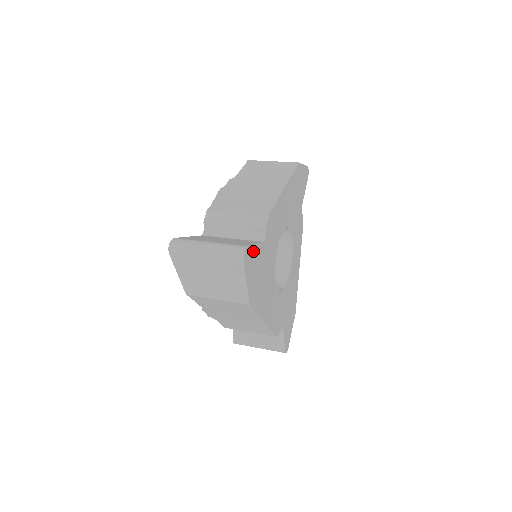
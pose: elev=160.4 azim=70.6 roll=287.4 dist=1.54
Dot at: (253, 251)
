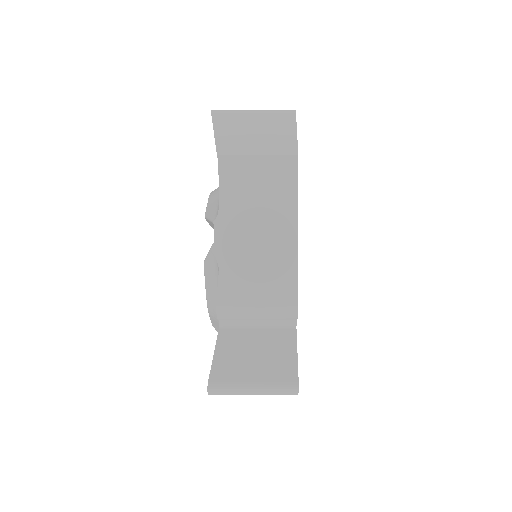
Dot at: occluded
